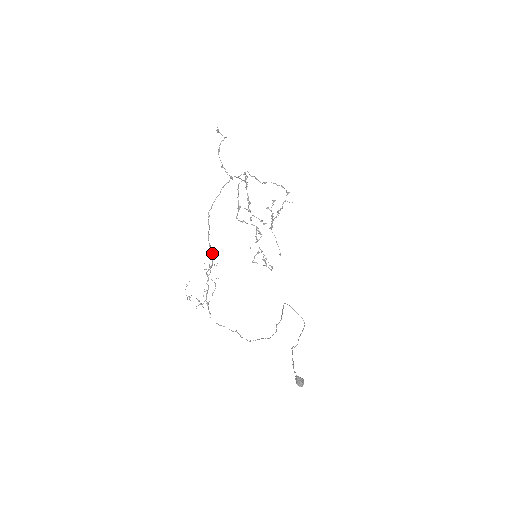
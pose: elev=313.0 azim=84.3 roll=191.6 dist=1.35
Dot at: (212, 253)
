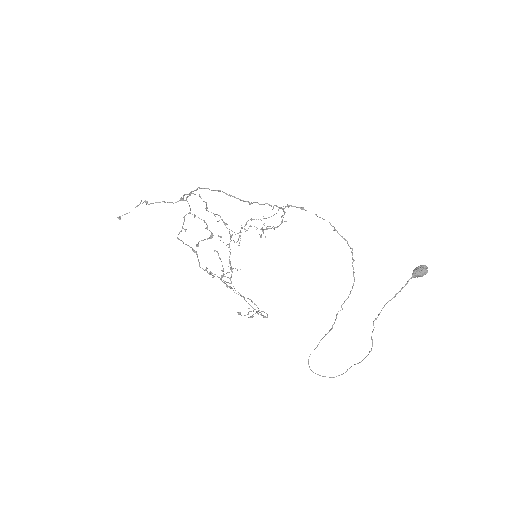
Dot at: (238, 198)
